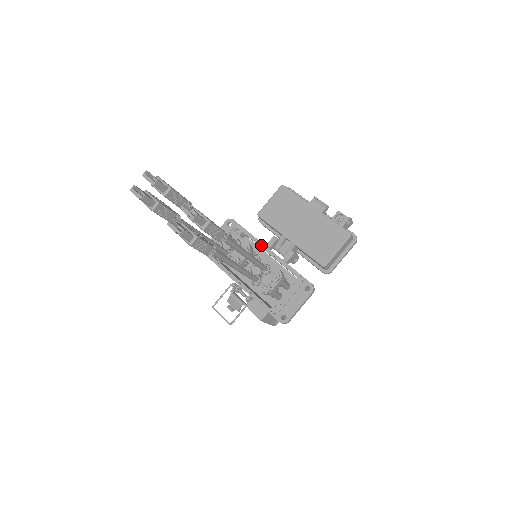
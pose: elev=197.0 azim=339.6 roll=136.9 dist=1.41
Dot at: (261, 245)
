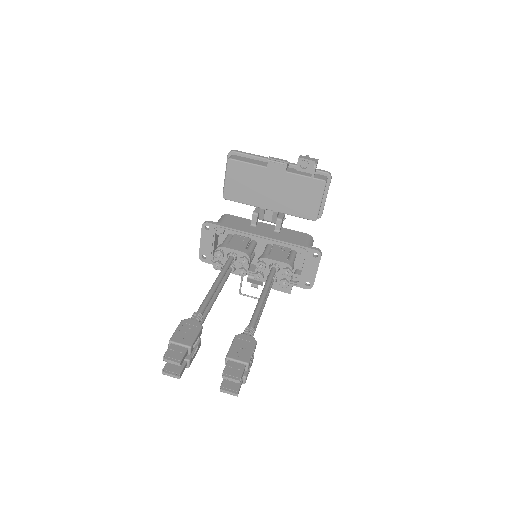
Dot at: (250, 236)
